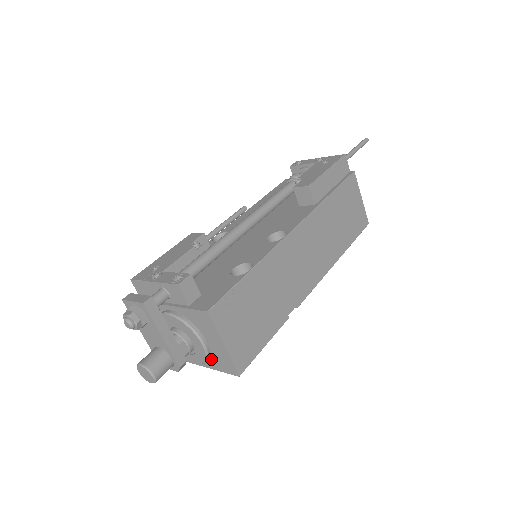
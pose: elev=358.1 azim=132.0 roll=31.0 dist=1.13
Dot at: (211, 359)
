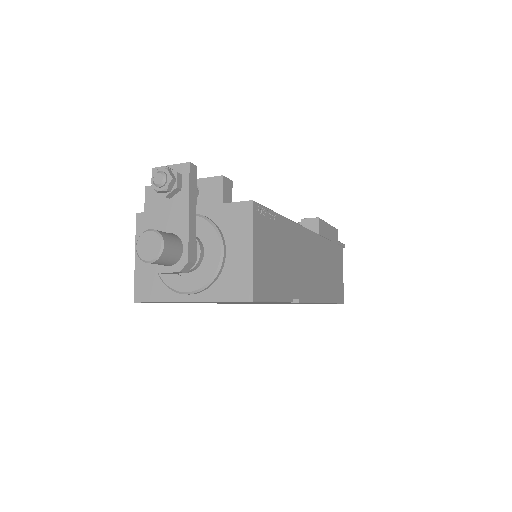
Dot at: (217, 282)
